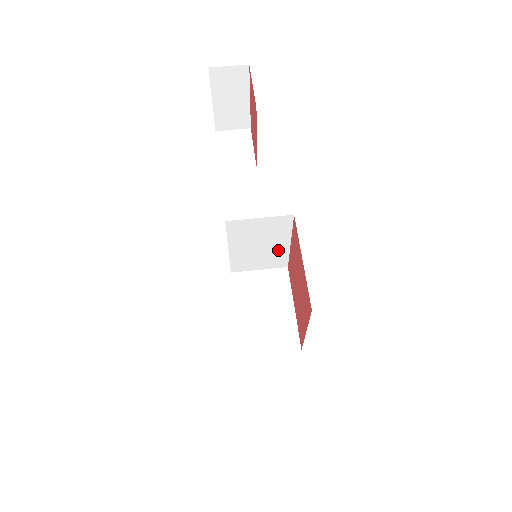
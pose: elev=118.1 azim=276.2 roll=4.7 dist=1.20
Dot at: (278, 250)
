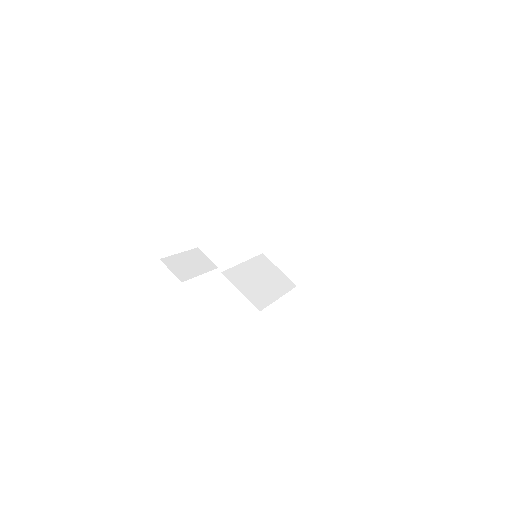
Dot at: occluded
